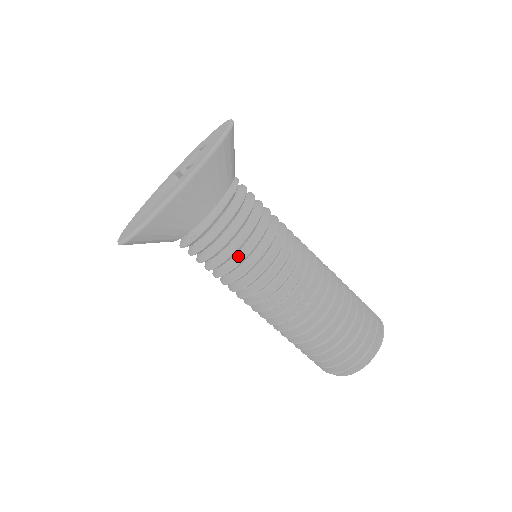
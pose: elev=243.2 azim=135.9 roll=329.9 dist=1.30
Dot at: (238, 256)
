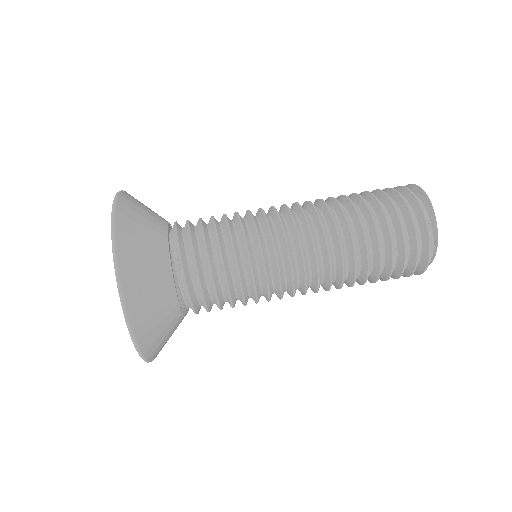
Dot at: (226, 238)
